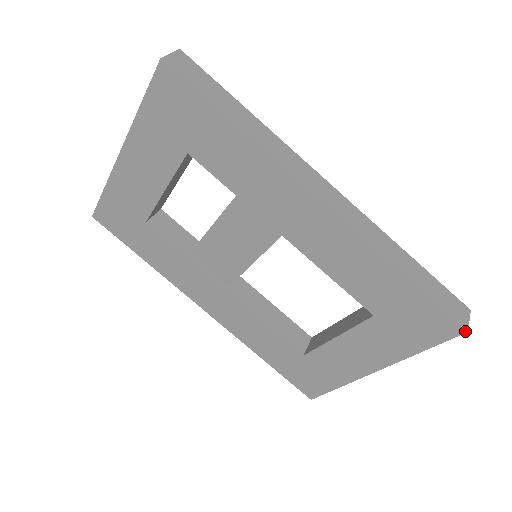
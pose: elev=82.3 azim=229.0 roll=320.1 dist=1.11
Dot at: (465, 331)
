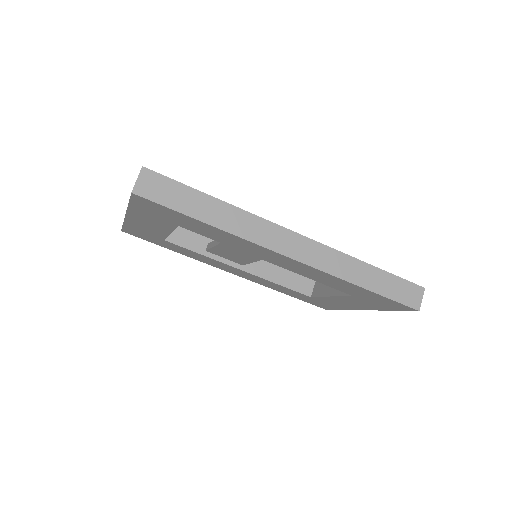
Dot at: occluded
